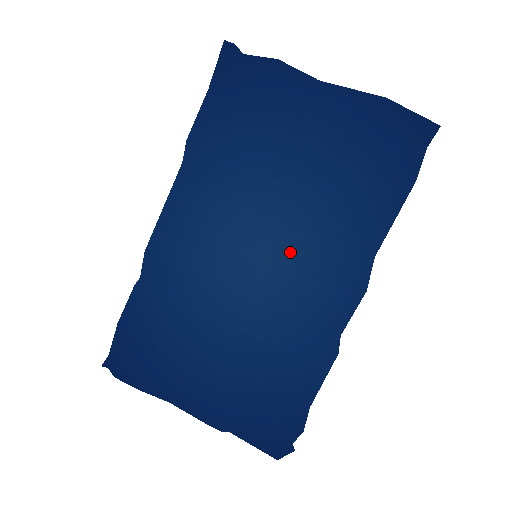
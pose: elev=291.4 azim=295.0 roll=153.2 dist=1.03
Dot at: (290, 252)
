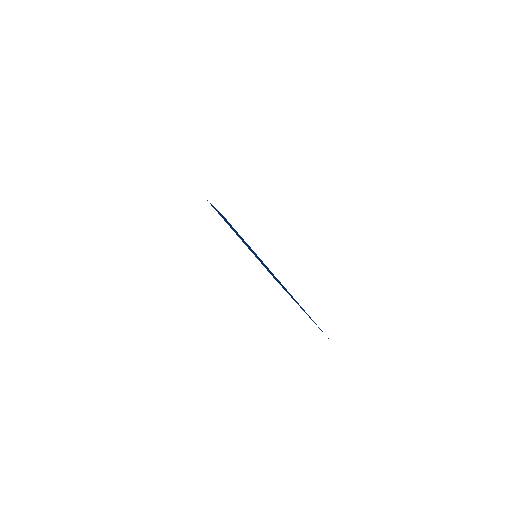
Dot at: (269, 271)
